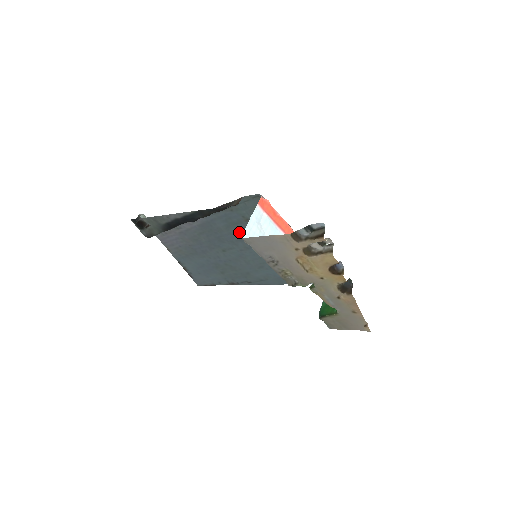
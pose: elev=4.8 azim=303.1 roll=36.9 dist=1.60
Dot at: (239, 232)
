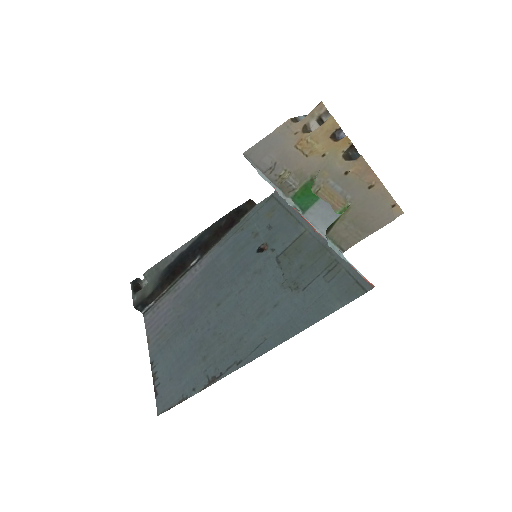
Dot at: (244, 259)
